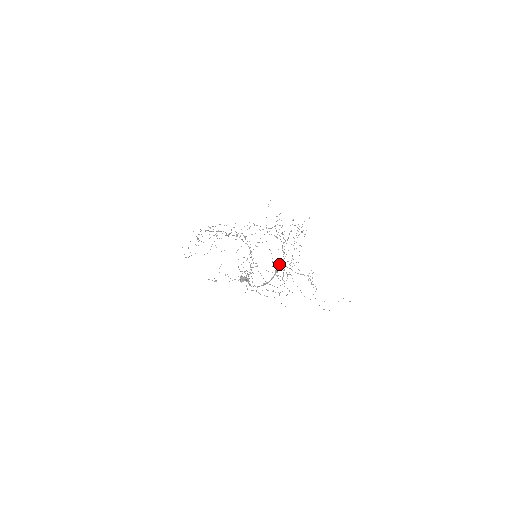
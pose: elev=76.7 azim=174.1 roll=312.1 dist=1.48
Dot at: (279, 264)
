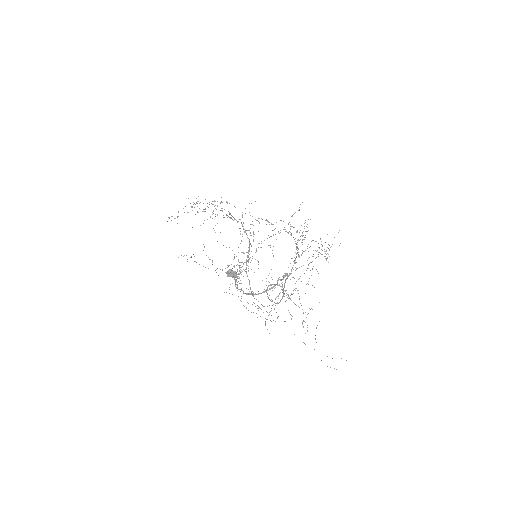
Dot at: occluded
